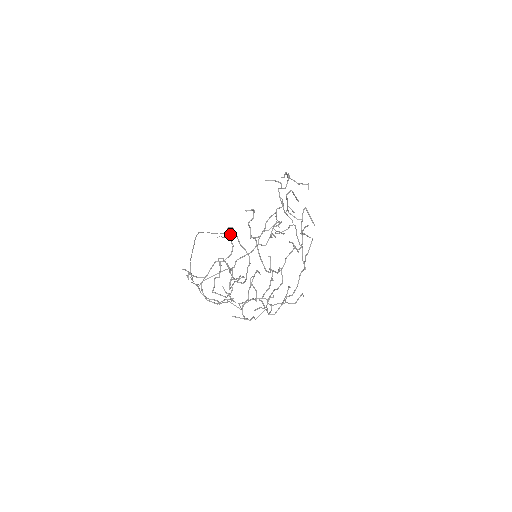
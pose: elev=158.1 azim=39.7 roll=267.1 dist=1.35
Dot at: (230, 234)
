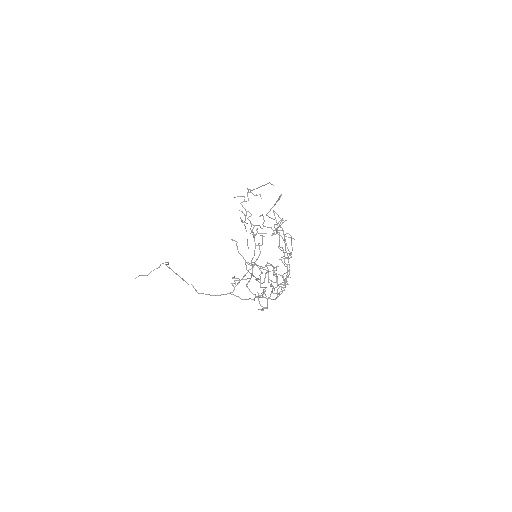
Dot at: (157, 268)
